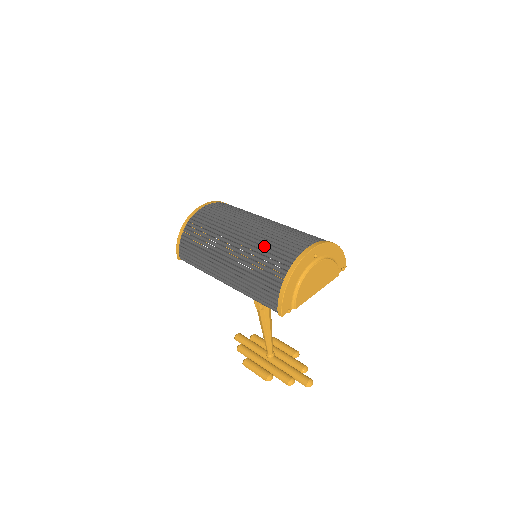
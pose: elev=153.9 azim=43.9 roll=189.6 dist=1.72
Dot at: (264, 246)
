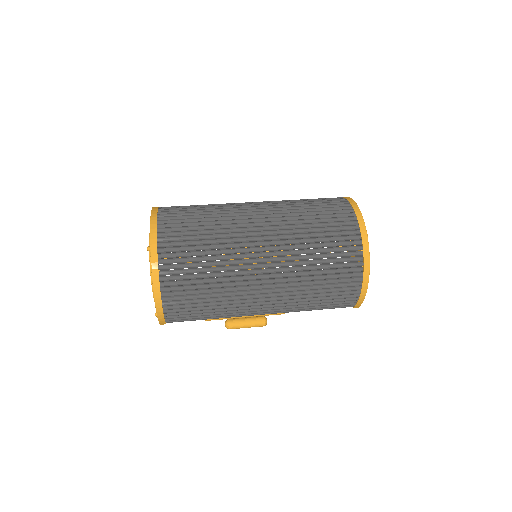
Dot at: occluded
